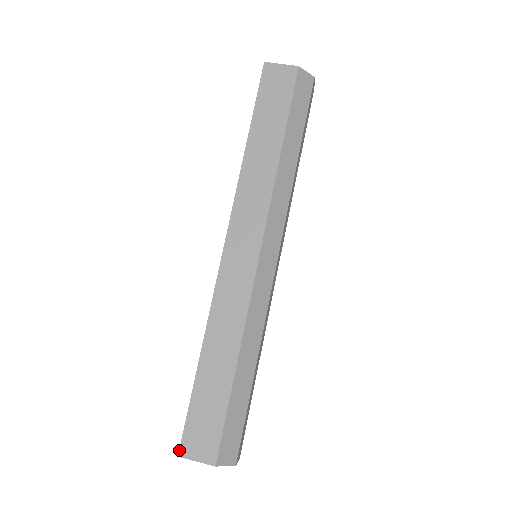
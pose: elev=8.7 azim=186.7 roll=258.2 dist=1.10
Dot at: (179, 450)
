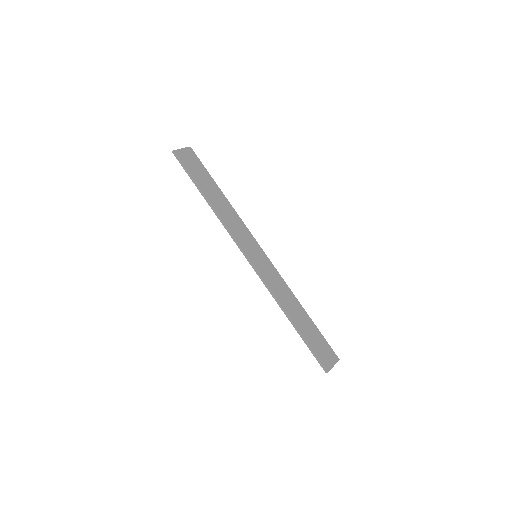
Dot at: (326, 369)
